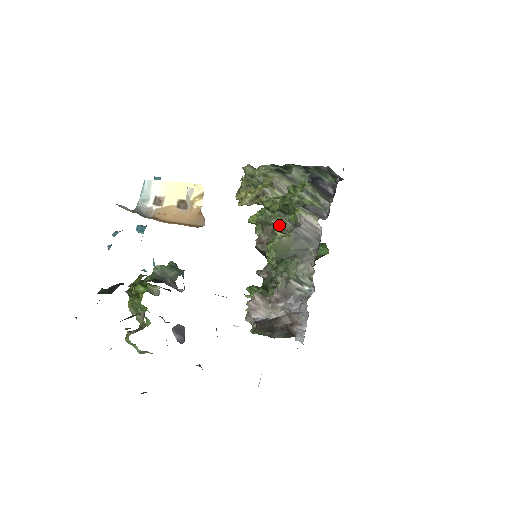
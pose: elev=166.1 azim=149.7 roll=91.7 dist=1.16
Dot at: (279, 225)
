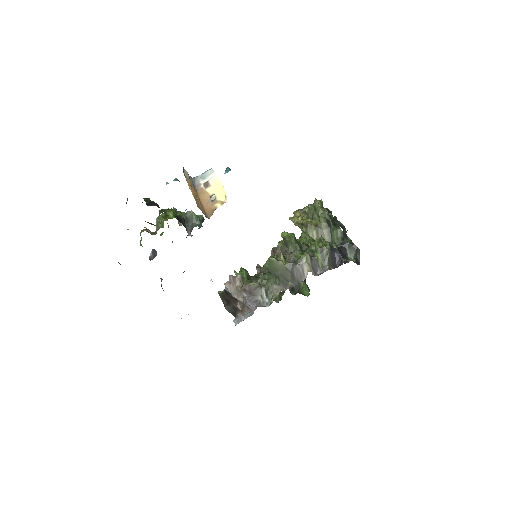
Dot at: (290, 252)
